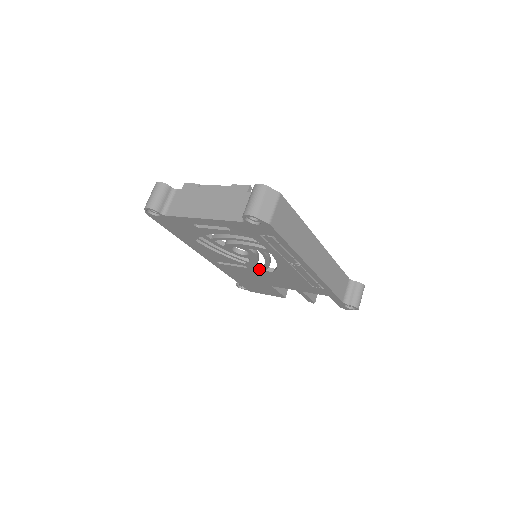
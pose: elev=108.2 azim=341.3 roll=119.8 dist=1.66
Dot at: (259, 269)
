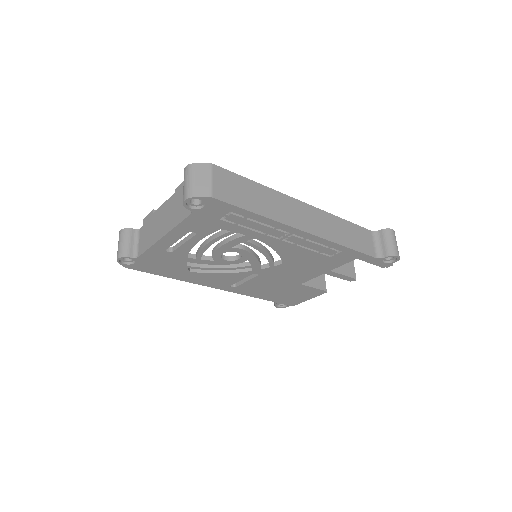
Dot at: (268, 269)
